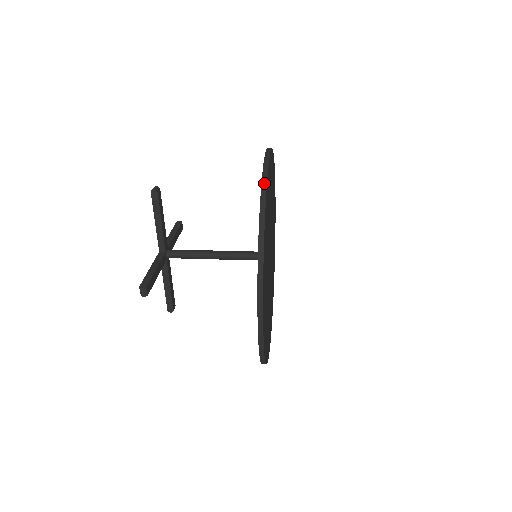
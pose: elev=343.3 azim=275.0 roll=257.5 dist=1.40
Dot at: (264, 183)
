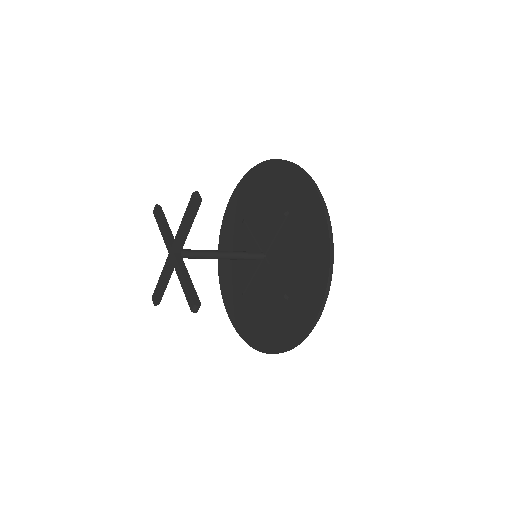
Dot at: (250, 171)
